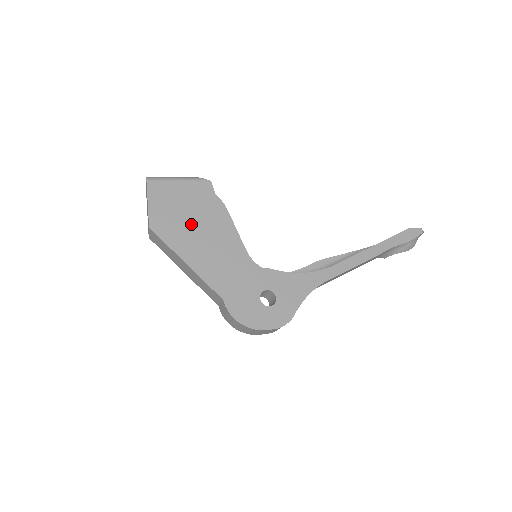
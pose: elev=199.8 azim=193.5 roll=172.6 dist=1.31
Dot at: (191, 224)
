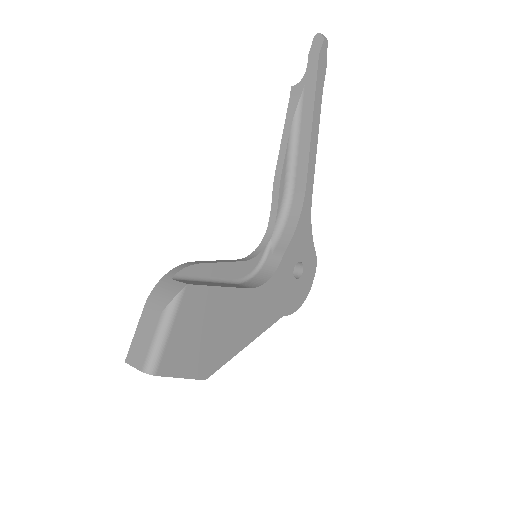
Dot at: (220, 329)
